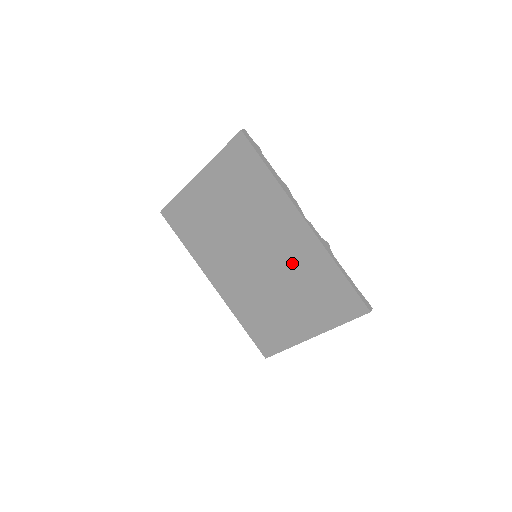
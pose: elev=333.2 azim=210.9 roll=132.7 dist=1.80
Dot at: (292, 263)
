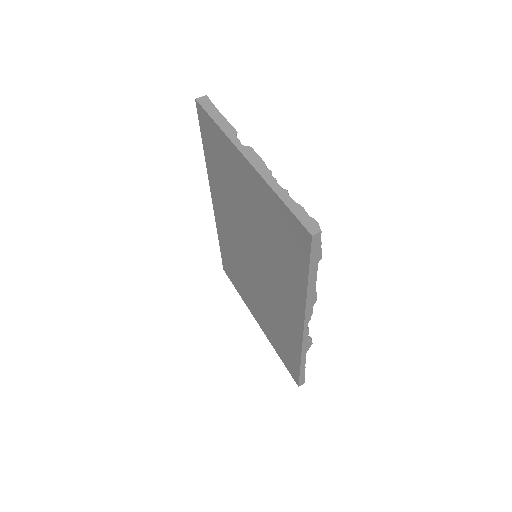
Dot at: (274, 307)
